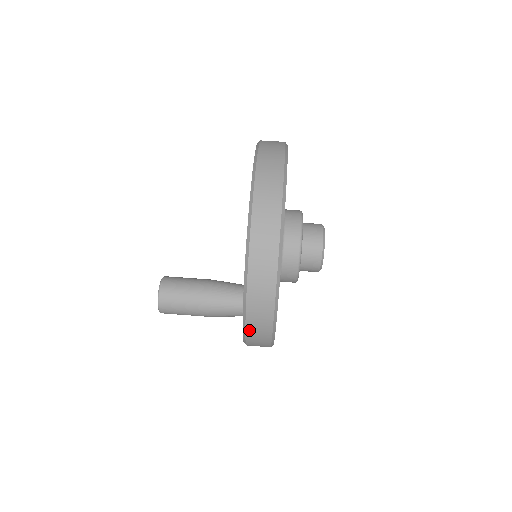
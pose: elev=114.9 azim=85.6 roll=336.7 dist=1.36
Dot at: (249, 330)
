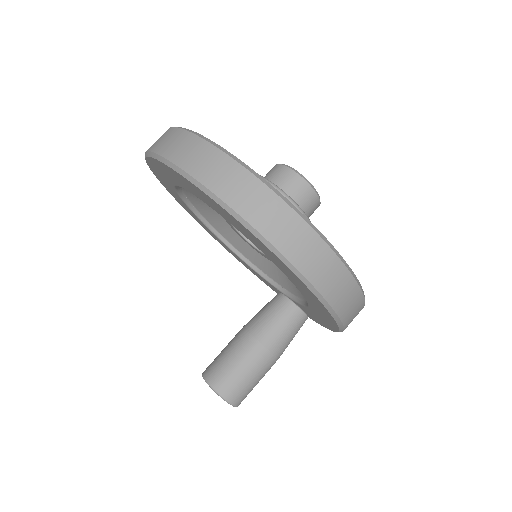
Dot at: (336, 305)
